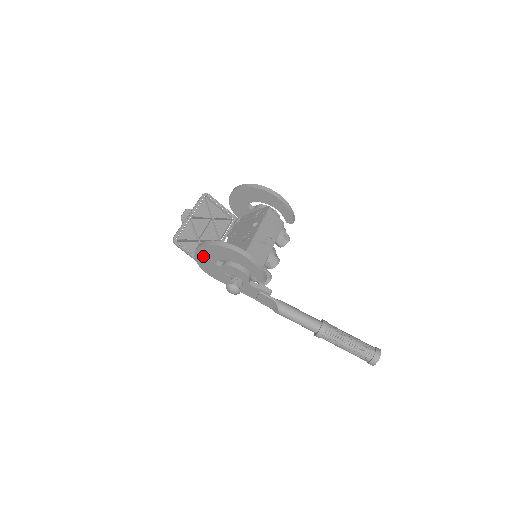
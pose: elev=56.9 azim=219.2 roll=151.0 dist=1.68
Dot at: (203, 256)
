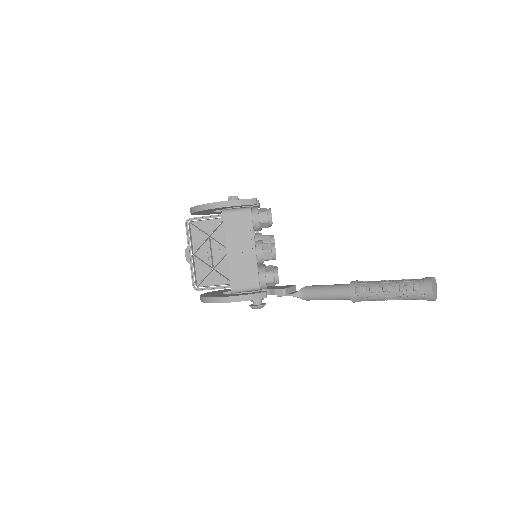
Dot at: occluded
